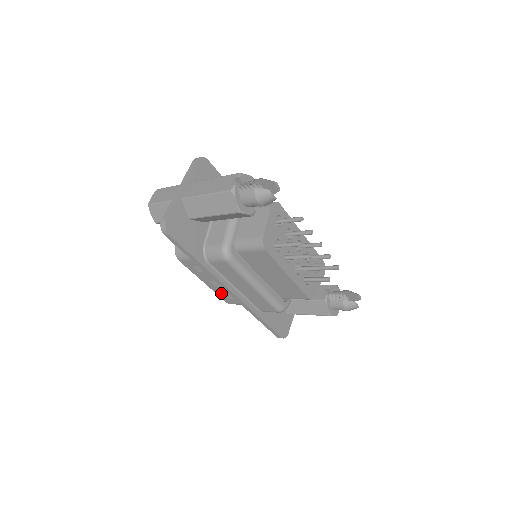
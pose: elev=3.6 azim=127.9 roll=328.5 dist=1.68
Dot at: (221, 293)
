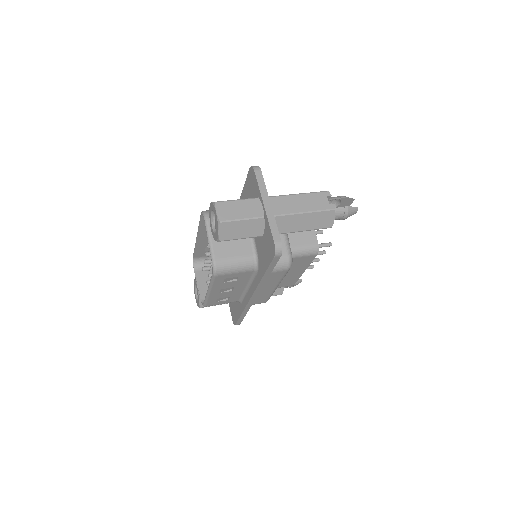
Dot at: (215, 298)
